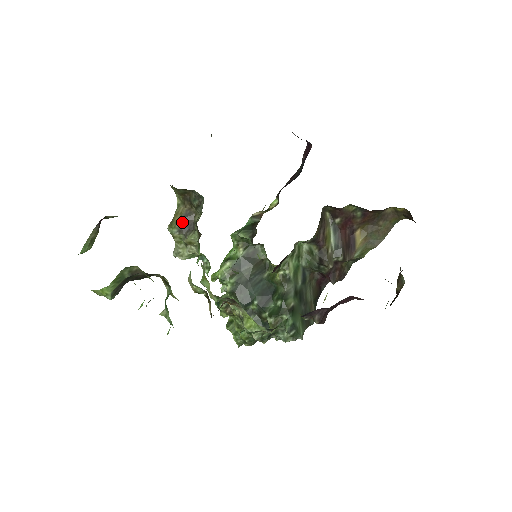
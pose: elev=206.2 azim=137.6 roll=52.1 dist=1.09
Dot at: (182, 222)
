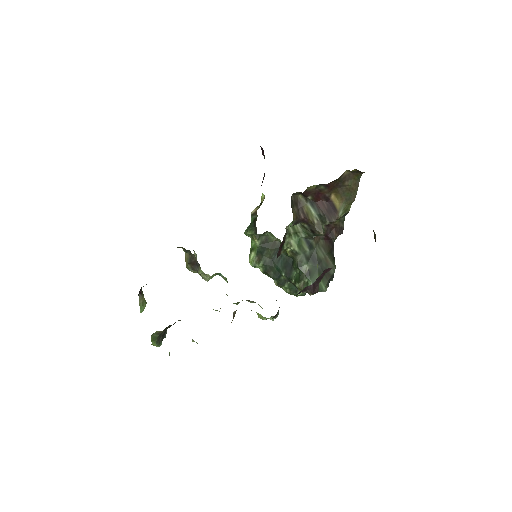
Dot at: (190, 264)
